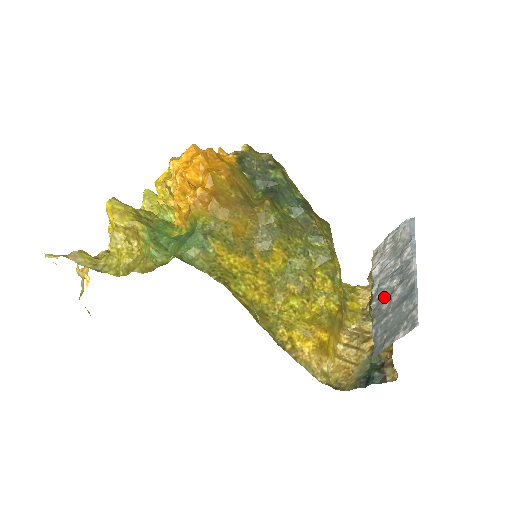
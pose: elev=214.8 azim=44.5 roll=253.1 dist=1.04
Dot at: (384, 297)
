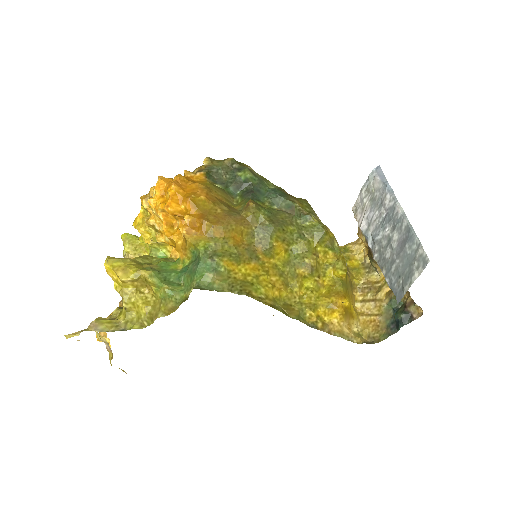
Dot at: (383, 247)
